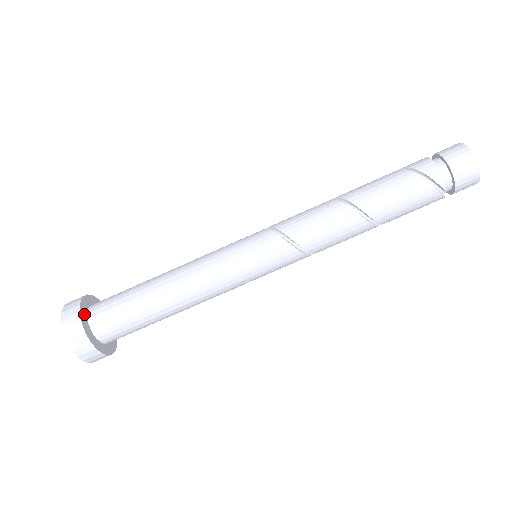
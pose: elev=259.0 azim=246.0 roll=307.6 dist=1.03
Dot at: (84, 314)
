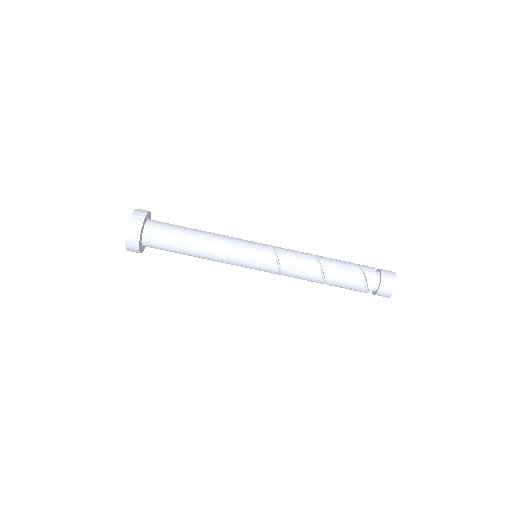
Dot at: (143, 227)
